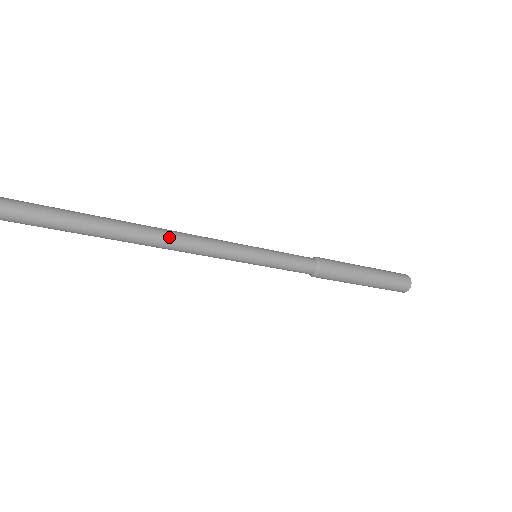
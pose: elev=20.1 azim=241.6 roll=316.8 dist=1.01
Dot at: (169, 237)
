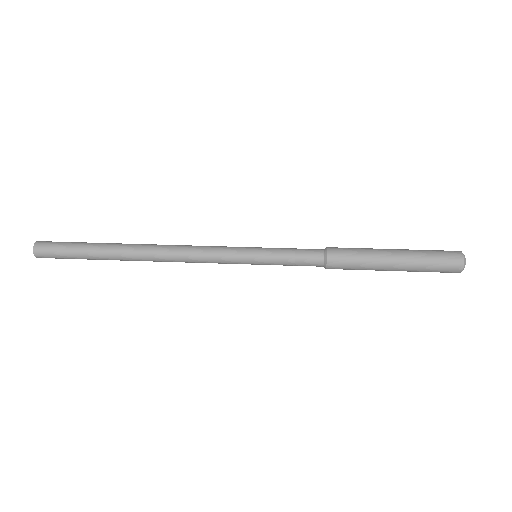
Dot at: (165, 261)
